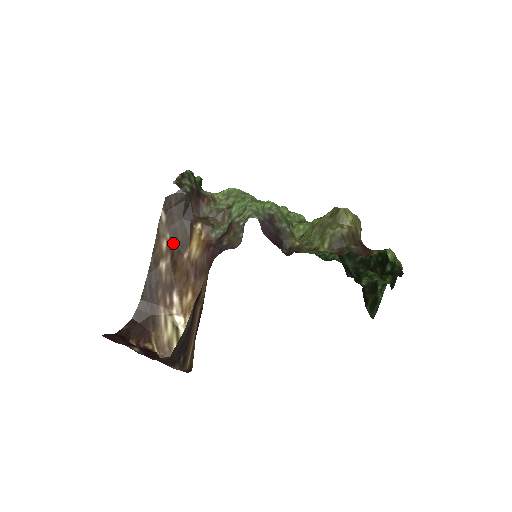
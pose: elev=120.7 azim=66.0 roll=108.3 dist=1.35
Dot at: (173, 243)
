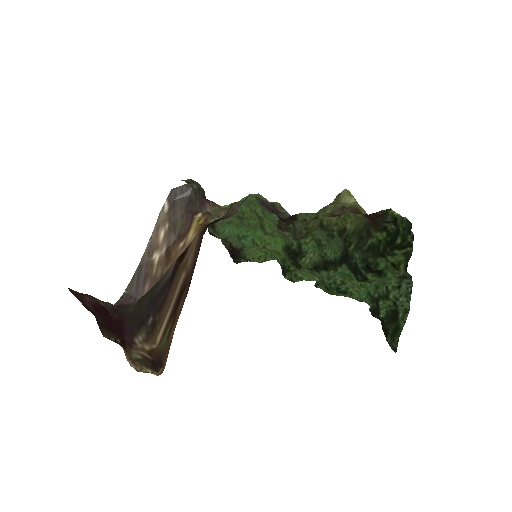
Dot at: (171, 233)
